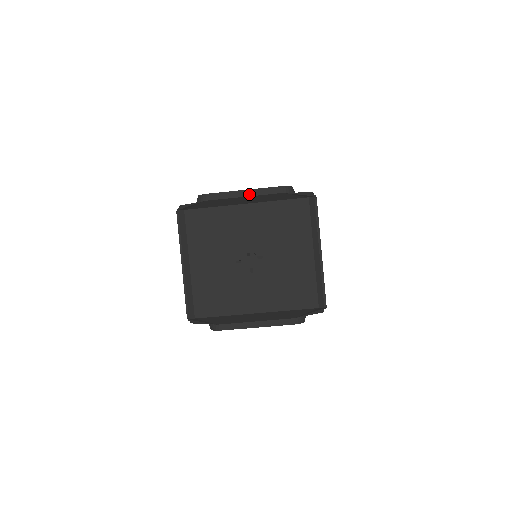
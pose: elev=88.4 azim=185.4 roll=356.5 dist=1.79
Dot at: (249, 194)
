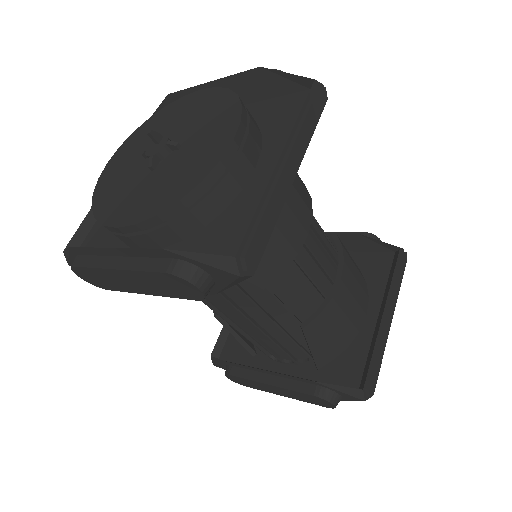
Dot at: occluded
